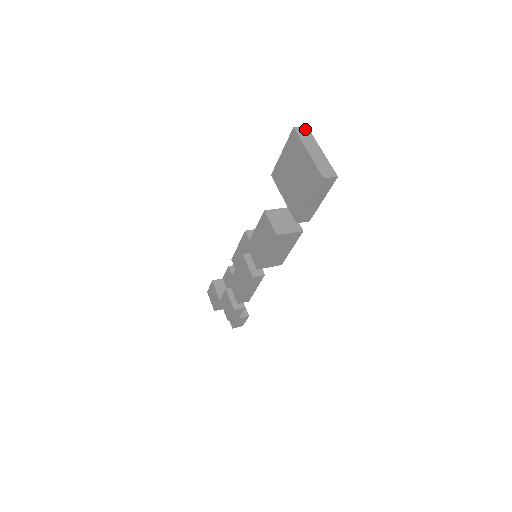
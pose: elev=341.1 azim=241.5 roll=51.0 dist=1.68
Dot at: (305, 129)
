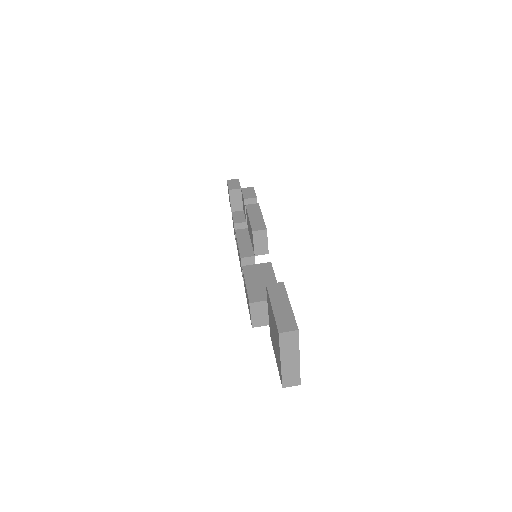
Dot at: (293, 334)
